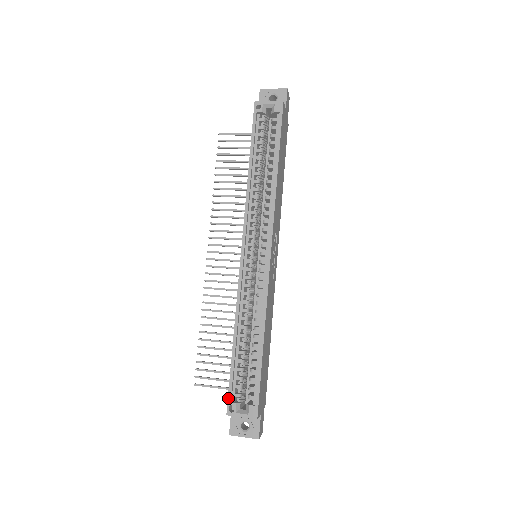
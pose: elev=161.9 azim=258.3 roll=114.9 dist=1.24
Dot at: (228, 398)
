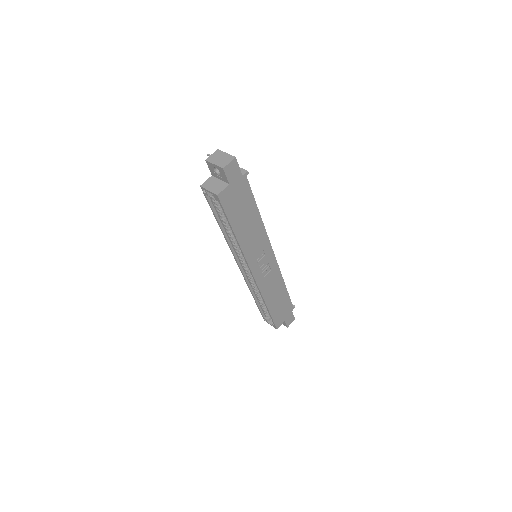
Dot at: (262, 316)
